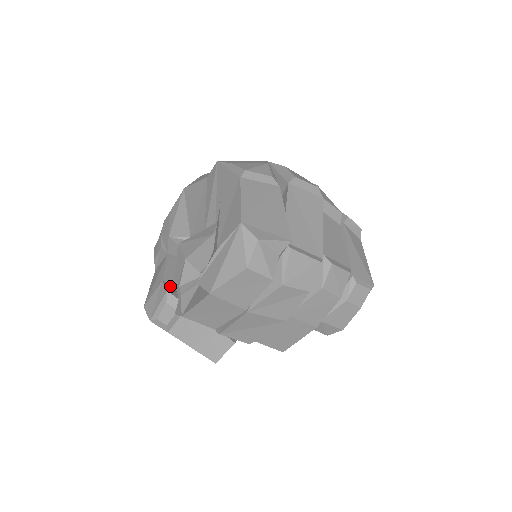
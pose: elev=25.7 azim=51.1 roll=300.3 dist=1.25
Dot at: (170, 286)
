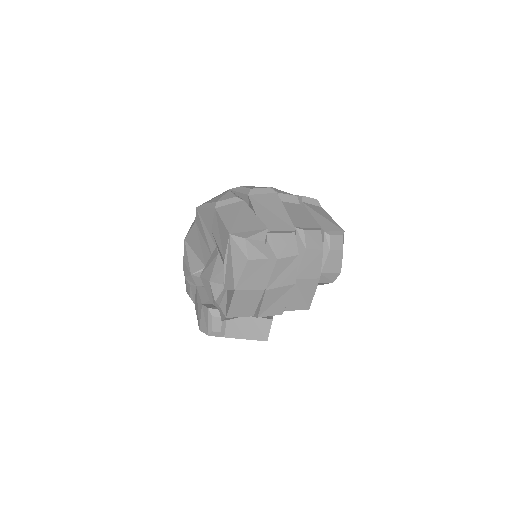
Dot at: (209, 305)
